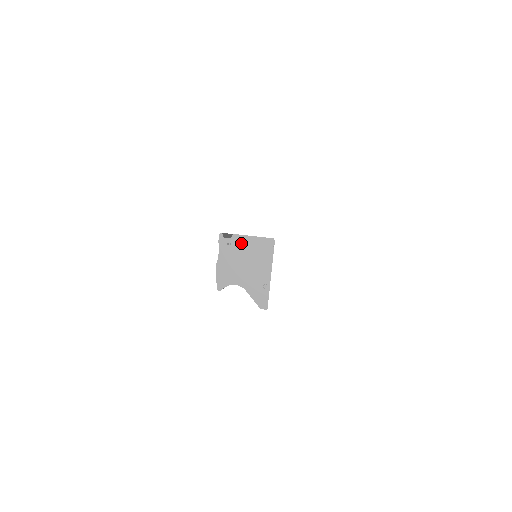
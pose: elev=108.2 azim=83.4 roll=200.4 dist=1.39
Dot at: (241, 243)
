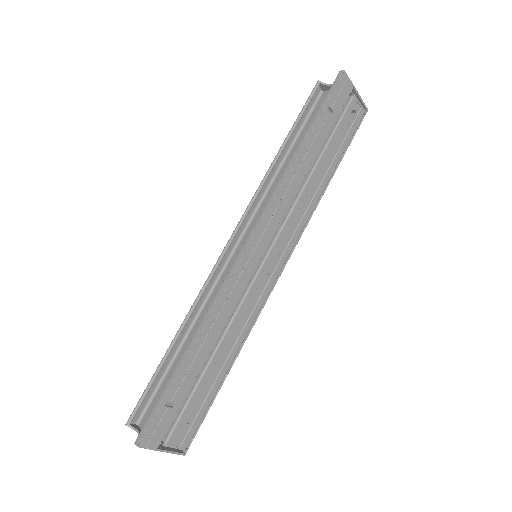
Dot at: occluded
